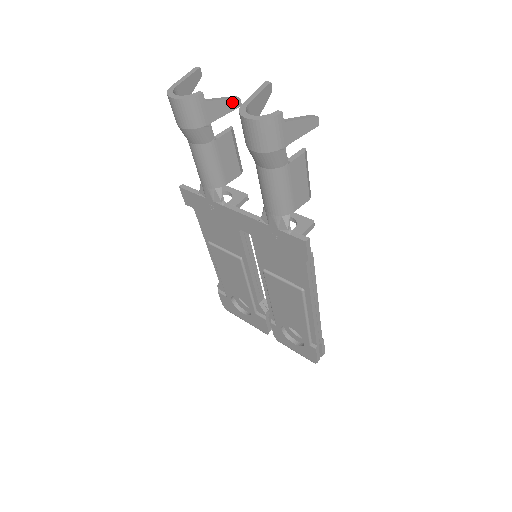
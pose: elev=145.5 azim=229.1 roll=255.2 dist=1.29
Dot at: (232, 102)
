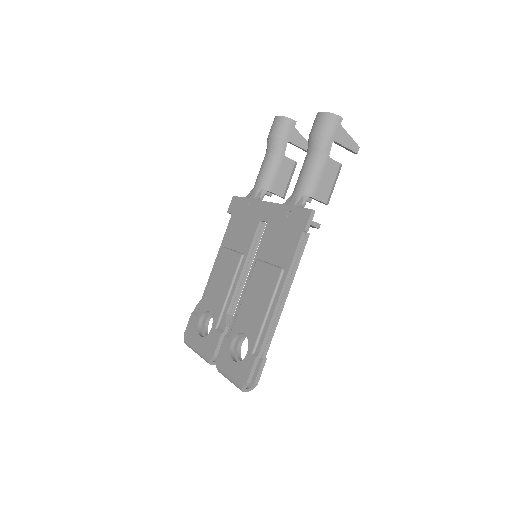
Dot at: (307, 145)
